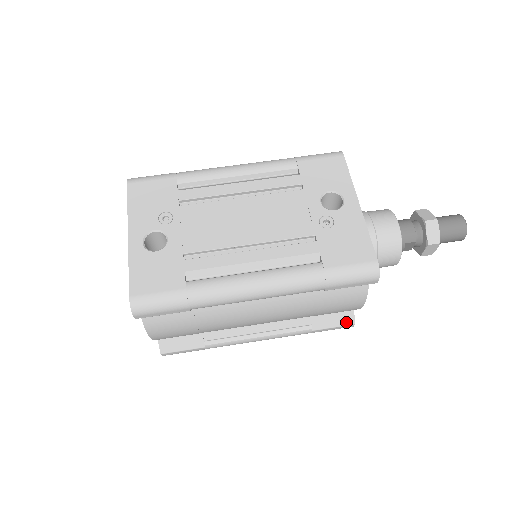
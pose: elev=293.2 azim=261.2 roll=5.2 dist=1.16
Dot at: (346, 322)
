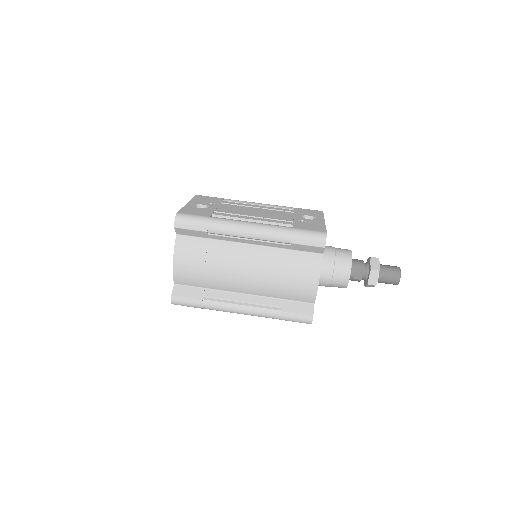
Dot at: (307, 313)
